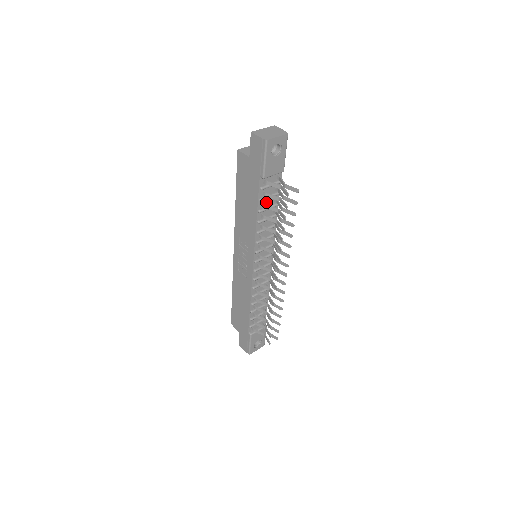
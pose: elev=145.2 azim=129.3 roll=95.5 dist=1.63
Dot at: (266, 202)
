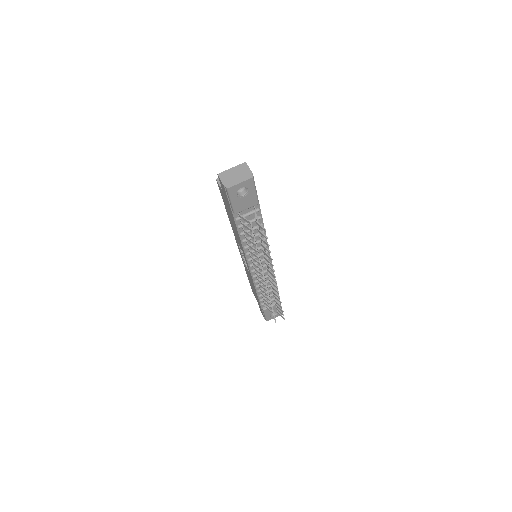
Dot at: occluded
